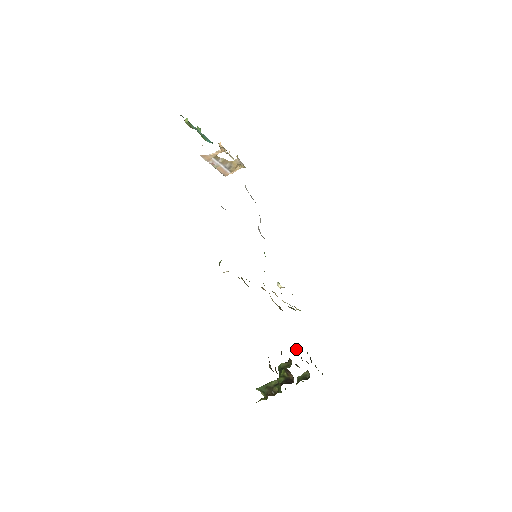
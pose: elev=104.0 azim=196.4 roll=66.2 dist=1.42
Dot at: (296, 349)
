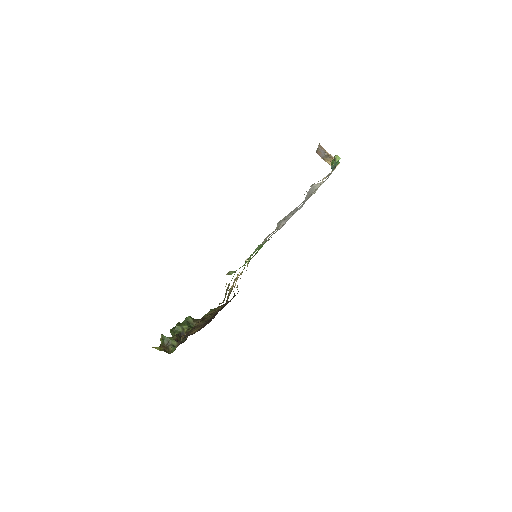
Dot at: (207, 316)
